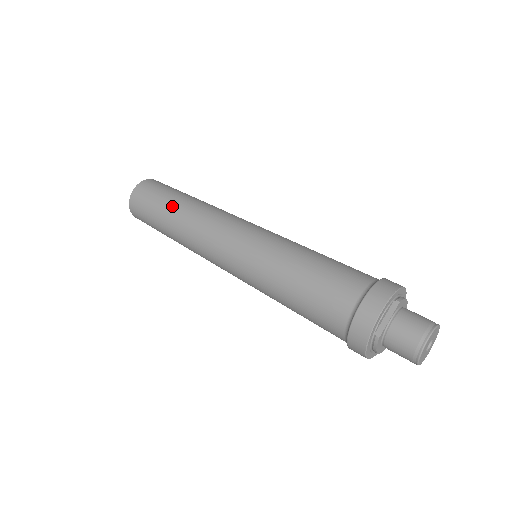
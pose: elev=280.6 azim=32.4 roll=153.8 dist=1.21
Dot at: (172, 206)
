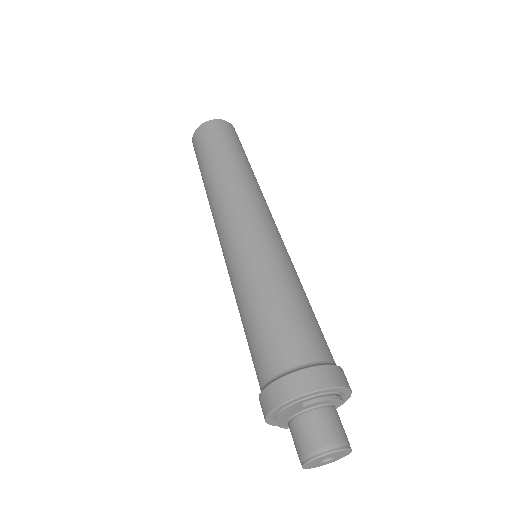
Dot at: (206, 171)
